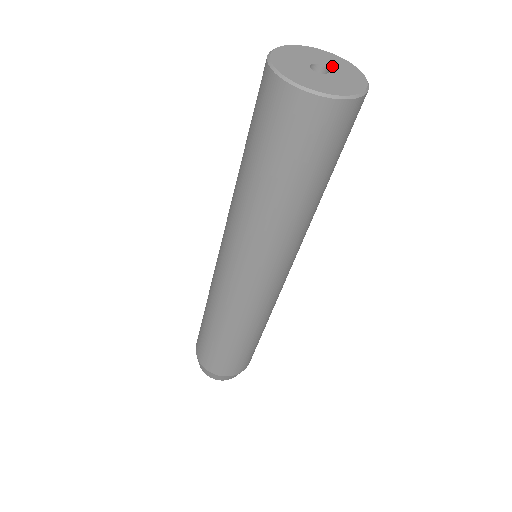
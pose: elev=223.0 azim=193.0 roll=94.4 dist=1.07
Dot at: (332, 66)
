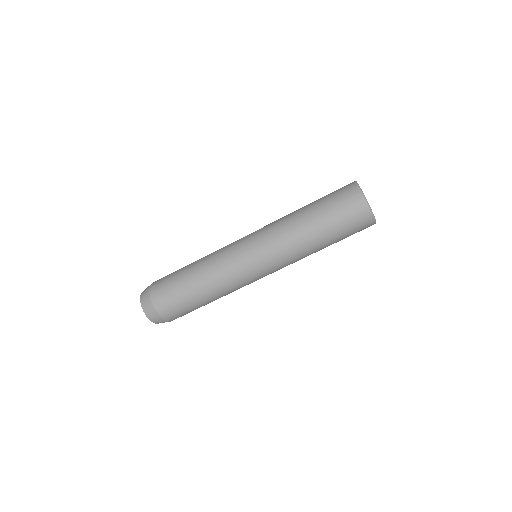
Dot at: occluded
